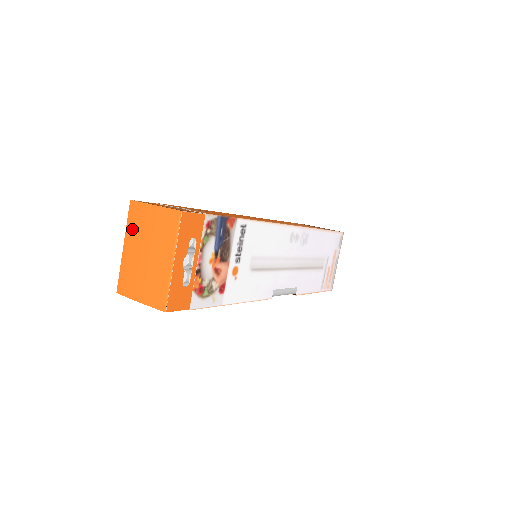
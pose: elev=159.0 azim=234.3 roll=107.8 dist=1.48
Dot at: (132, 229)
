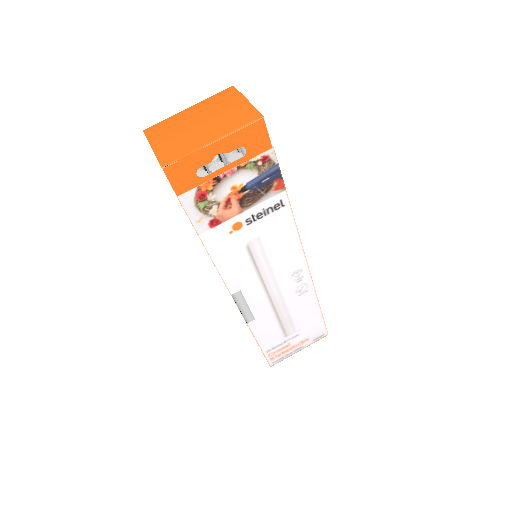
Dot at: (210, 102)
